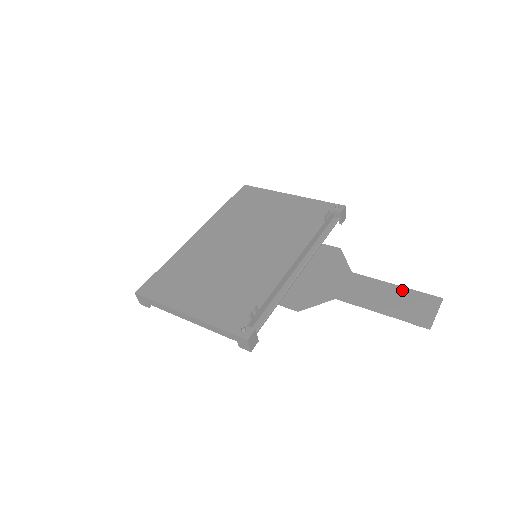
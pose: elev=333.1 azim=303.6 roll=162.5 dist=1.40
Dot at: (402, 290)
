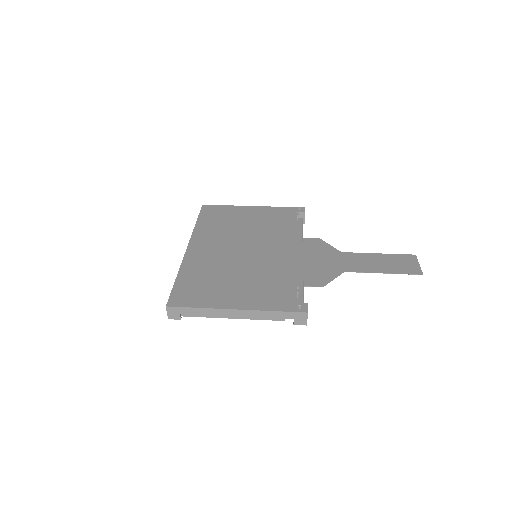
Dot at: (386, 256)
